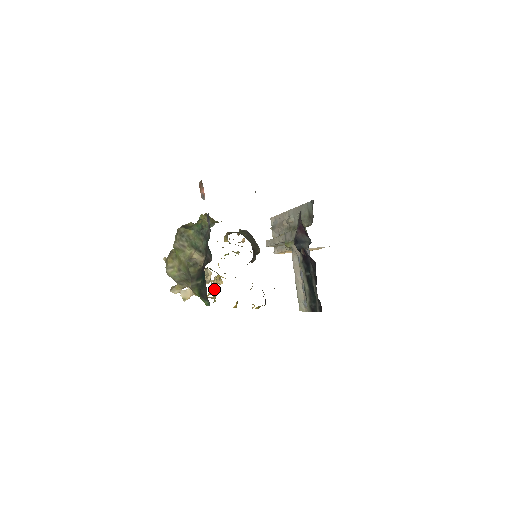
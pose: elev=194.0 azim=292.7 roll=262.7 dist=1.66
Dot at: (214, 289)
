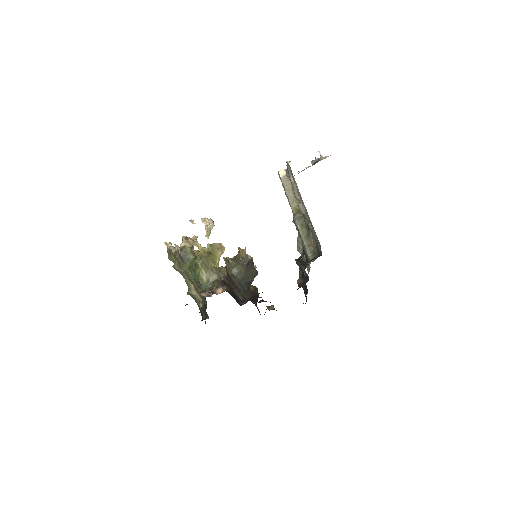
Dot at: occluded
